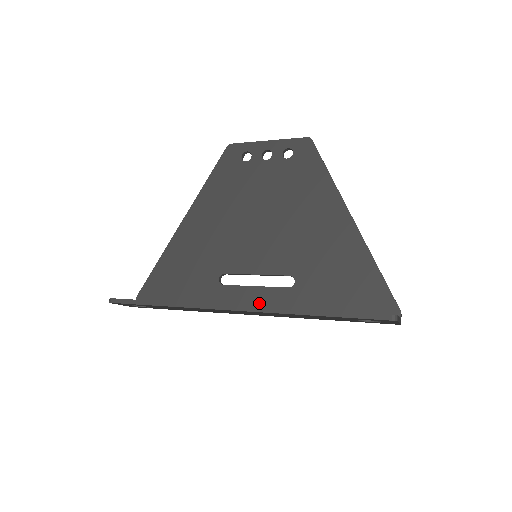
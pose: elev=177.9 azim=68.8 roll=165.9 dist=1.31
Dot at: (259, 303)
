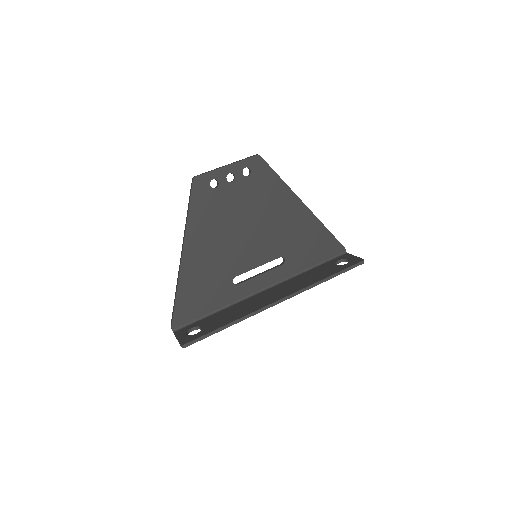
Dot at: (267, 283)
